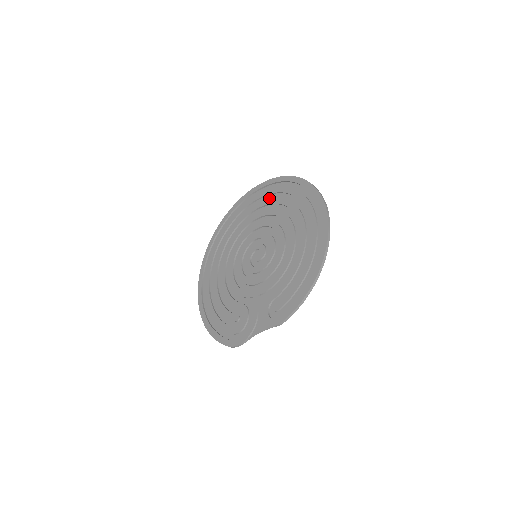
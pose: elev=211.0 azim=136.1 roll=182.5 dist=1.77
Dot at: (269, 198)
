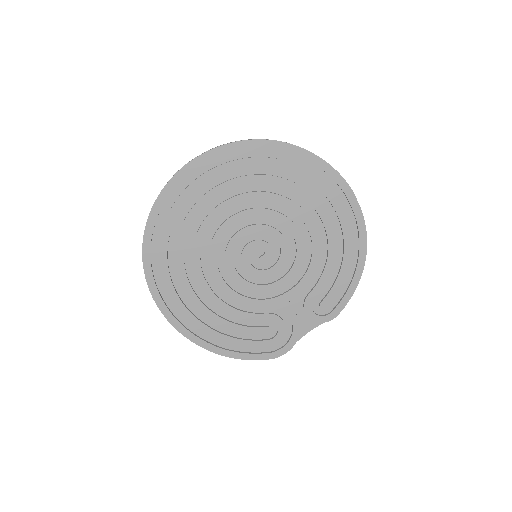
Dot at: (237, 174)
